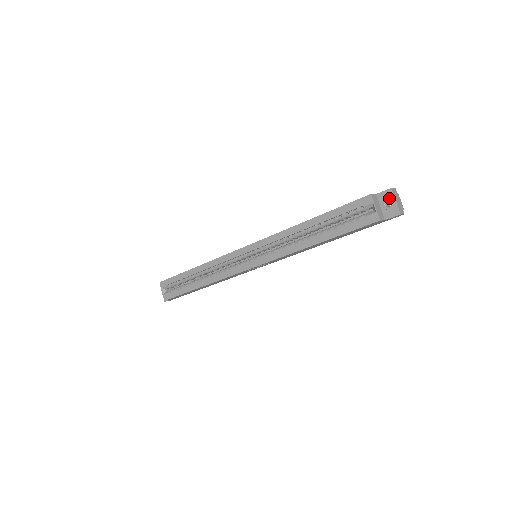
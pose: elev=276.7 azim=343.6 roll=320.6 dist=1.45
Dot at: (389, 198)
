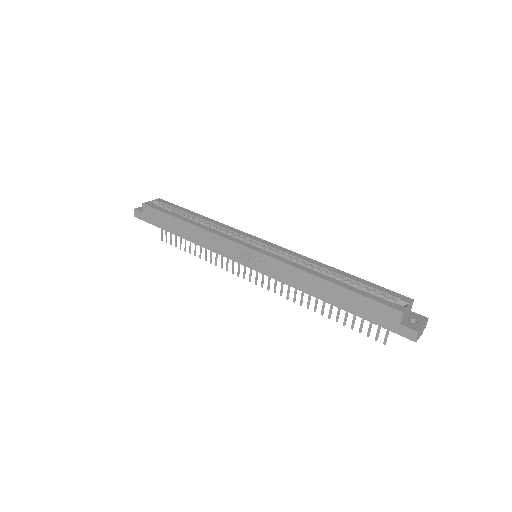
Dot at: (420, 320)
